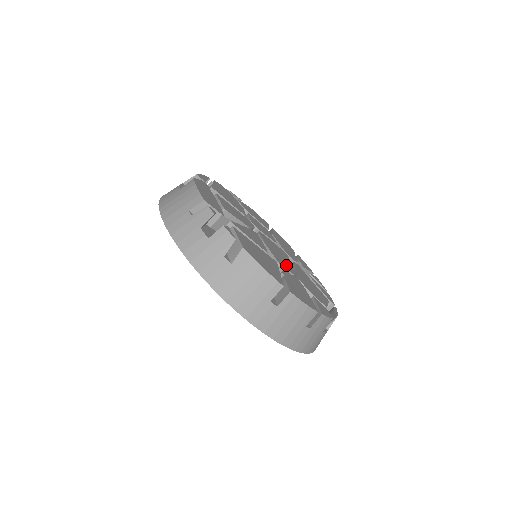
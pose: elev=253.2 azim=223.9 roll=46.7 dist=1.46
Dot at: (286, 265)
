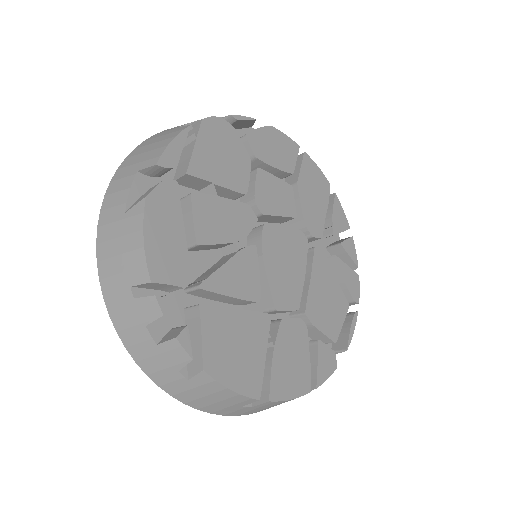
Dot at: (291, 293)
